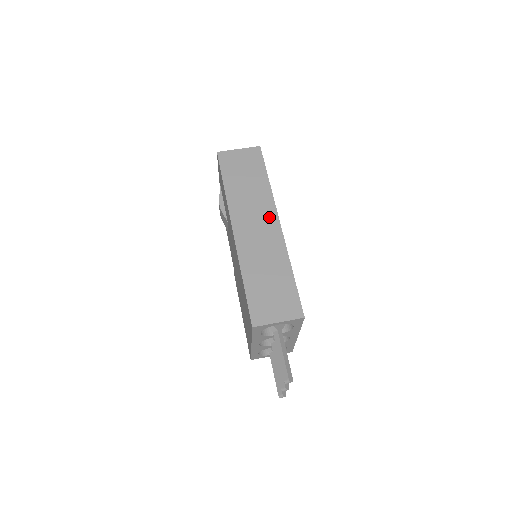
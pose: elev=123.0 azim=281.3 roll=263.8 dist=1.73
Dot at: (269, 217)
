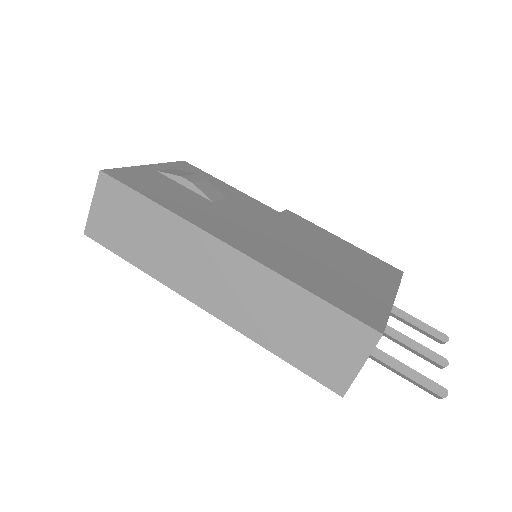
Dot at: (211, 251)
